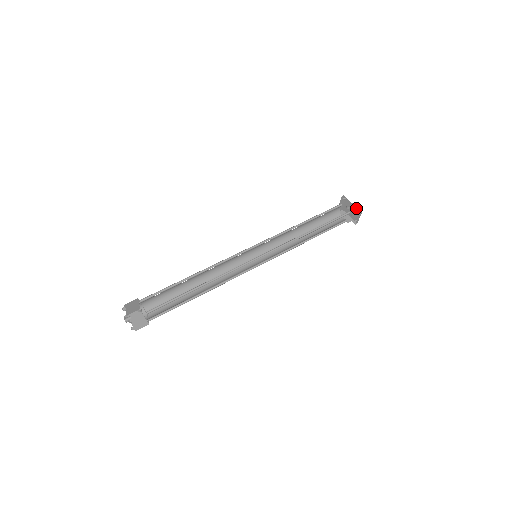
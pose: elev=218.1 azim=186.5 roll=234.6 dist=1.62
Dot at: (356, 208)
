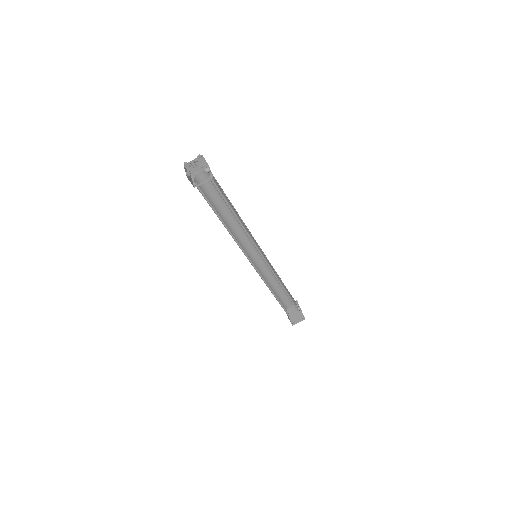
Dot at: (302, 314)
